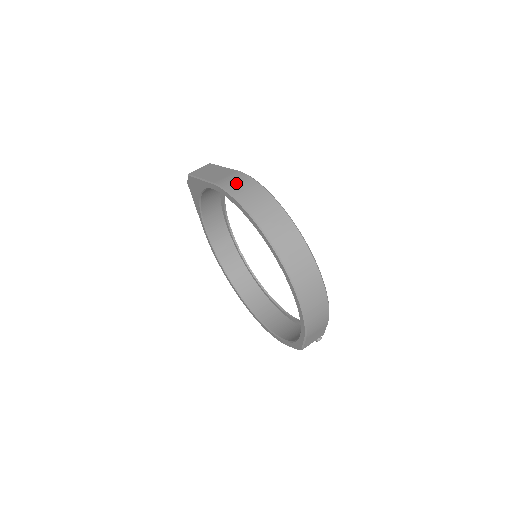
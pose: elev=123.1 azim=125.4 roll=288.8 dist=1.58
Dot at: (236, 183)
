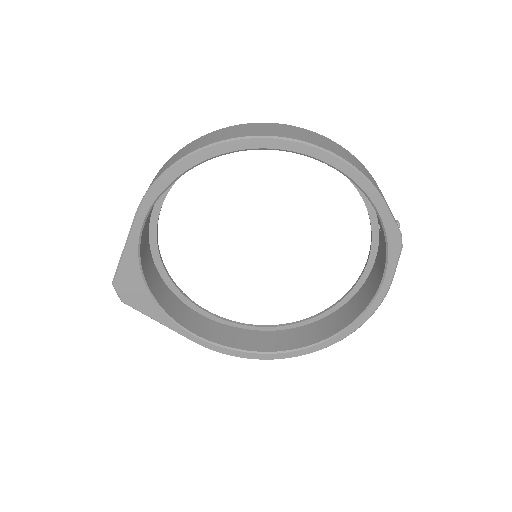
Dot at: (152, 182)
